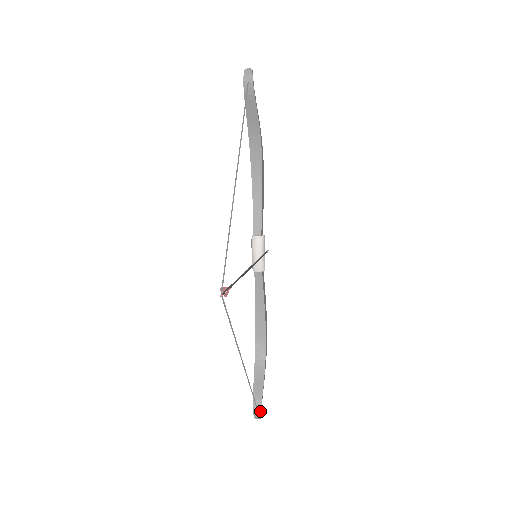
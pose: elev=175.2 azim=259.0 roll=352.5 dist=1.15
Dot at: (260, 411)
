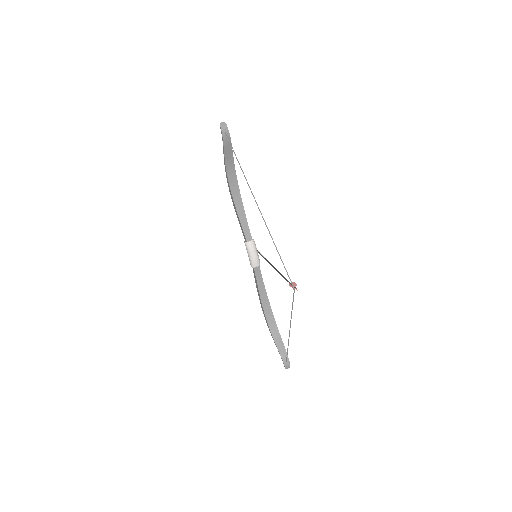
Dot at: (289, 362)
